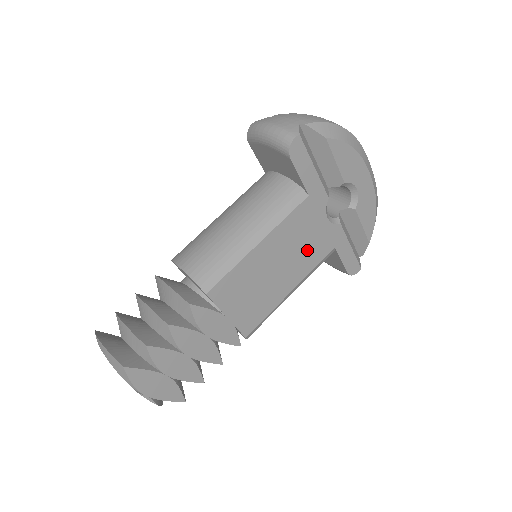
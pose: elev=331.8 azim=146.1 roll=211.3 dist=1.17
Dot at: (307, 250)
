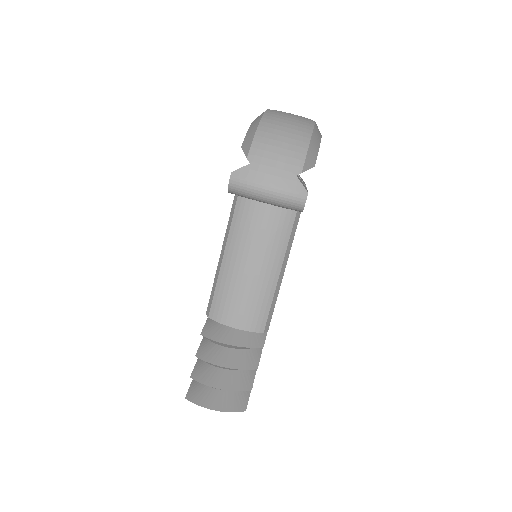
Dot at: occluded
